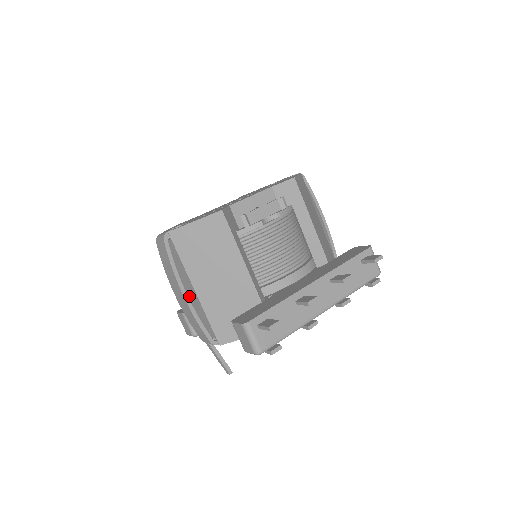
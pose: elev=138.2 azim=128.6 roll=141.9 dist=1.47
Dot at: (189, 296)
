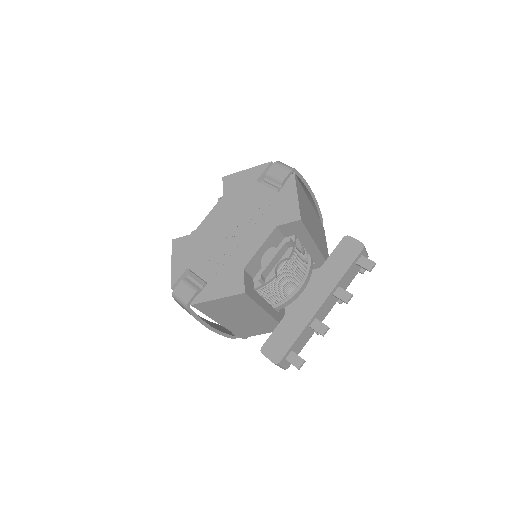
Dot at: occluded
